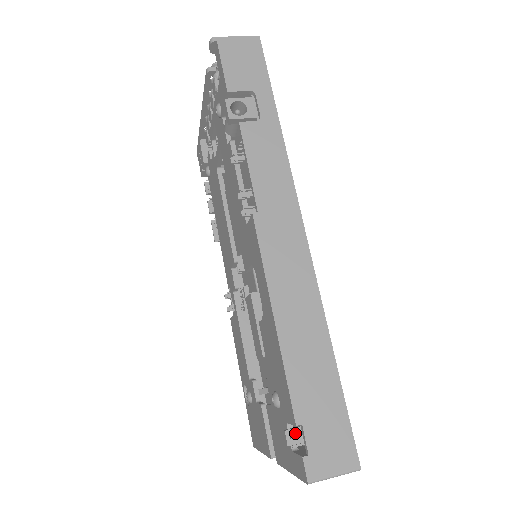
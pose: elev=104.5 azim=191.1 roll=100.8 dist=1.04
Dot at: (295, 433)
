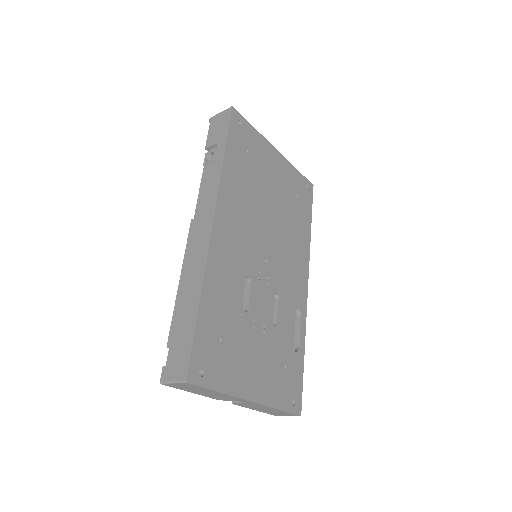
Dot at: occluded
